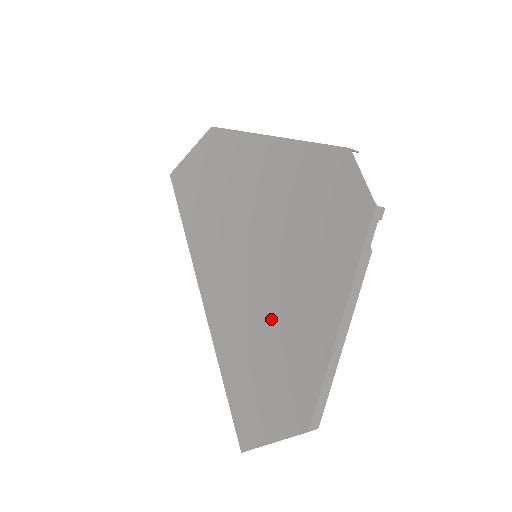
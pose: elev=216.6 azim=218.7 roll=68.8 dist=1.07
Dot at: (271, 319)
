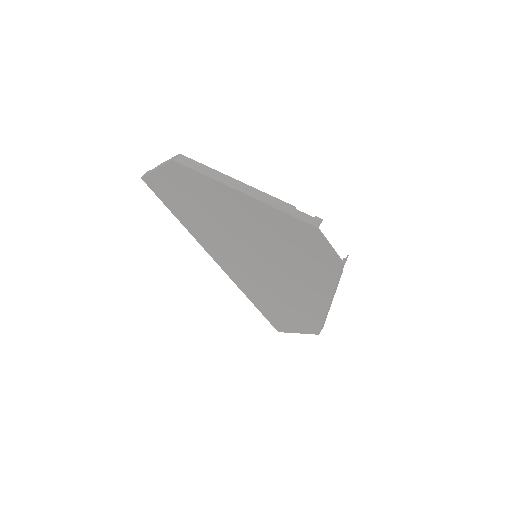
Dot at: (280, 289)
